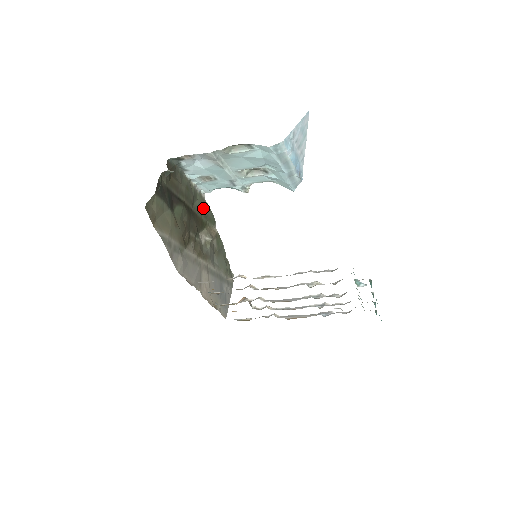
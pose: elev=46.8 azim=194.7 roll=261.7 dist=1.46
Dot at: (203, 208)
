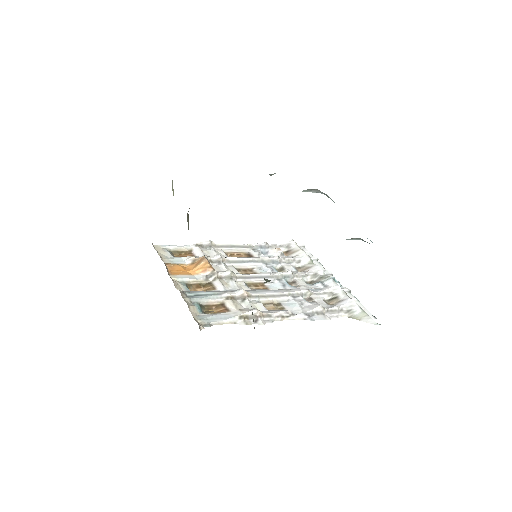
Dot at: occluded
